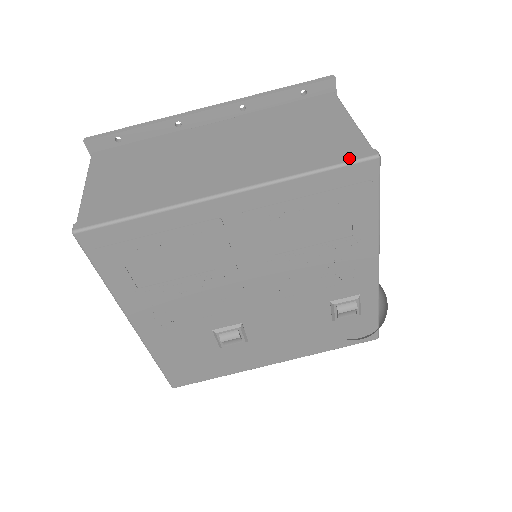
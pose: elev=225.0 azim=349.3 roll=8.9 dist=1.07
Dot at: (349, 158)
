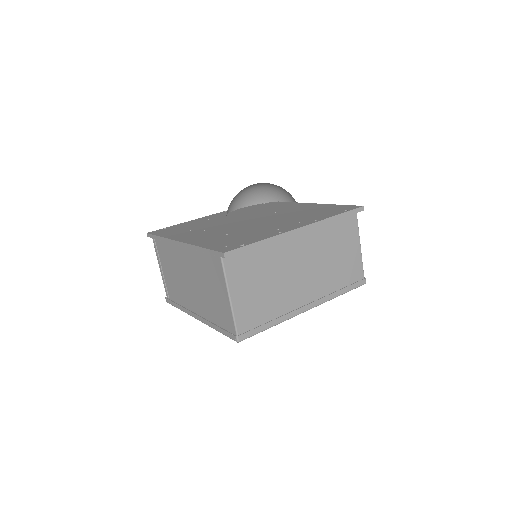
Dot at: (356, 285)
